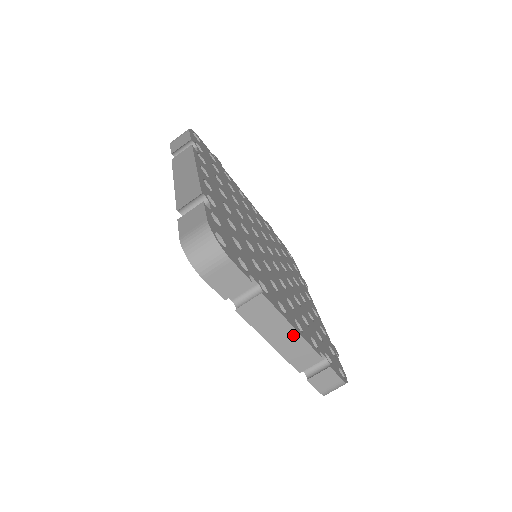
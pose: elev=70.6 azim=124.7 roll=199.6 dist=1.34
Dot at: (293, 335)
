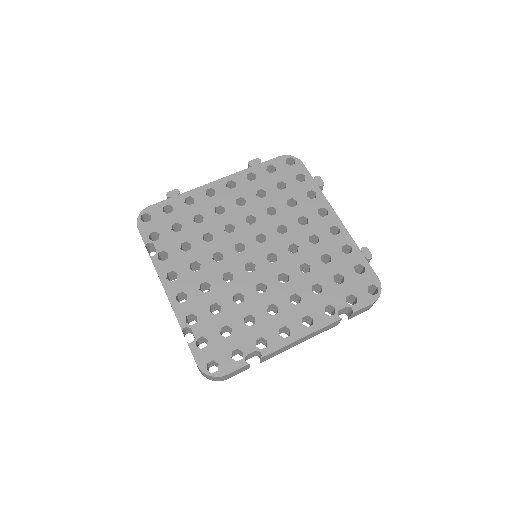
Dot at: (306, 337)
